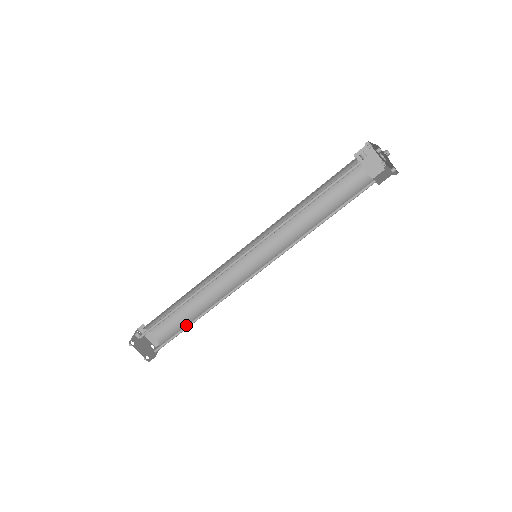
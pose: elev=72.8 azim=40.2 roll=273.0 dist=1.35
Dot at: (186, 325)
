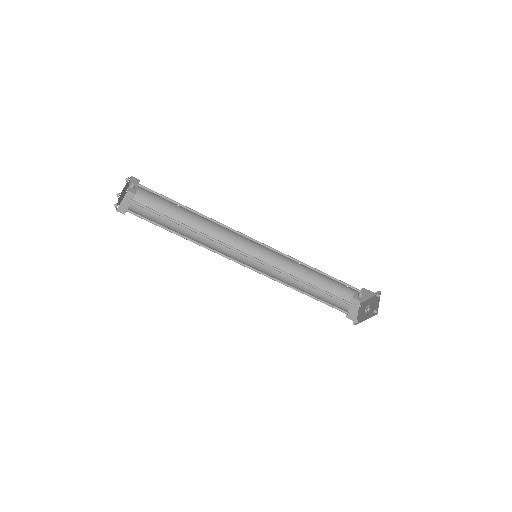
Dot at: (172, 219)
